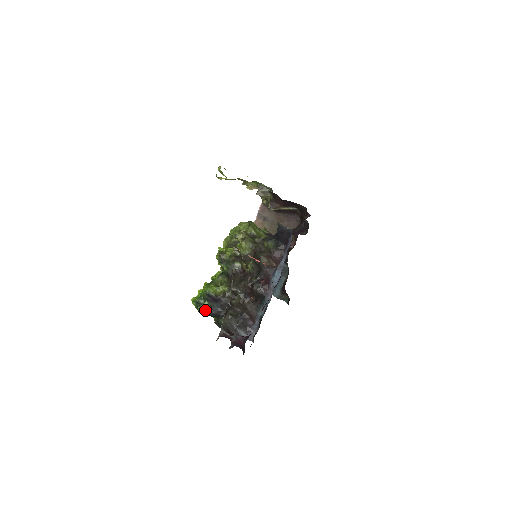
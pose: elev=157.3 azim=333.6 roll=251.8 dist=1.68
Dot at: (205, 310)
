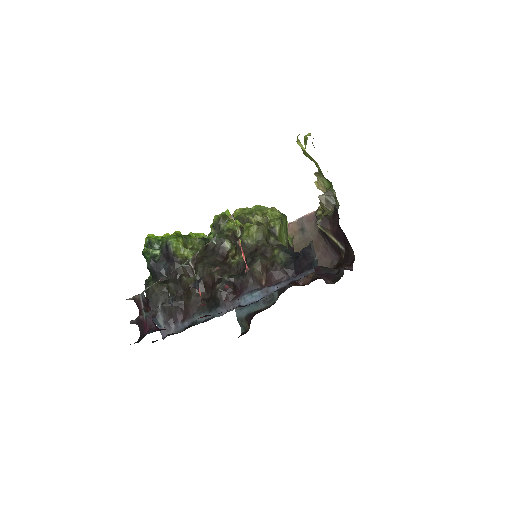
Dot at: (149, 257)
